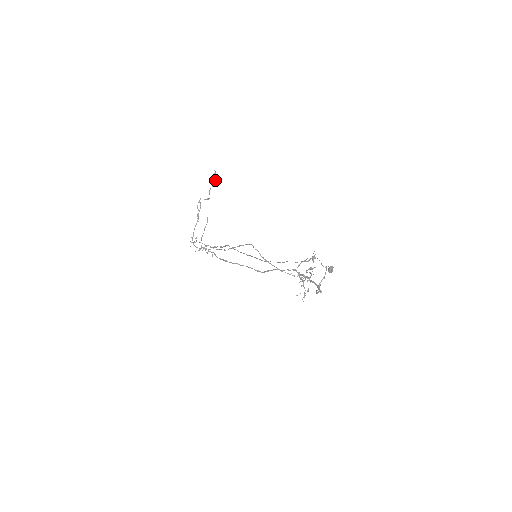
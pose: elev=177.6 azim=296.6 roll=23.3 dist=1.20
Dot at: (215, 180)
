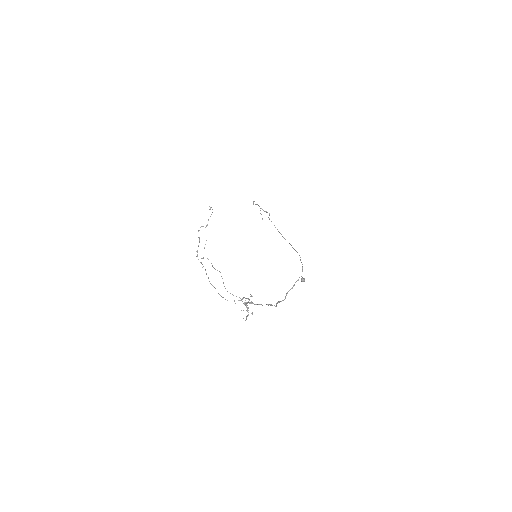
Dot at: (212, 212)
